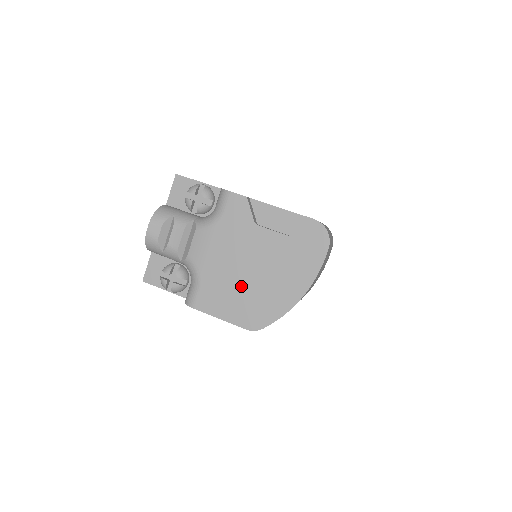
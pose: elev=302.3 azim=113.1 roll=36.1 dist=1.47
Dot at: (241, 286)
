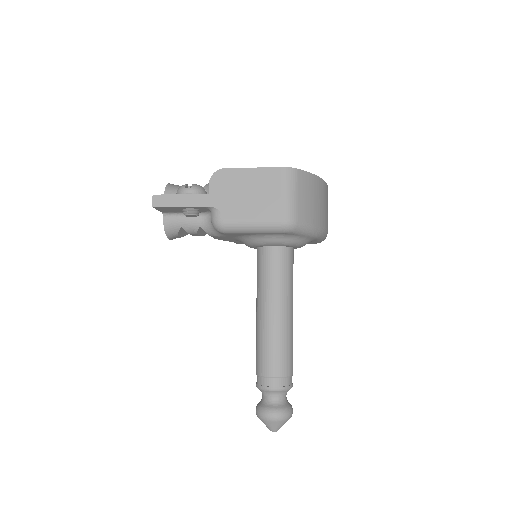
Dot at: occluded
